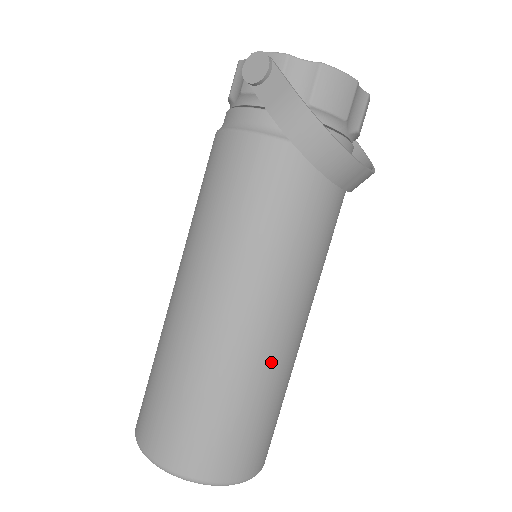
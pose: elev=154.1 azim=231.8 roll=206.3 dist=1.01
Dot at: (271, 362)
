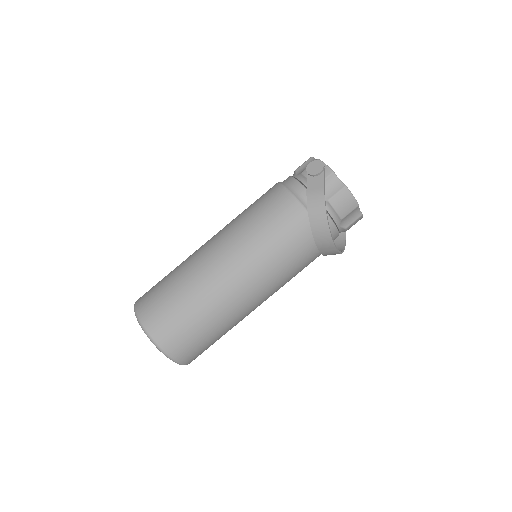
Dot at: (229, 309)
